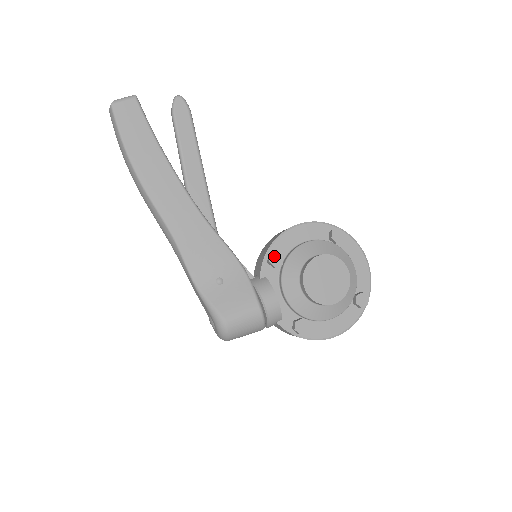
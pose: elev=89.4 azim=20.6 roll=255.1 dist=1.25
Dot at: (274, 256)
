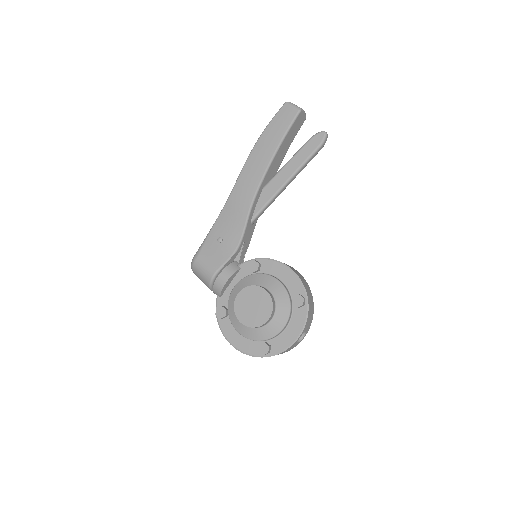
Dot at: (254, 263)
